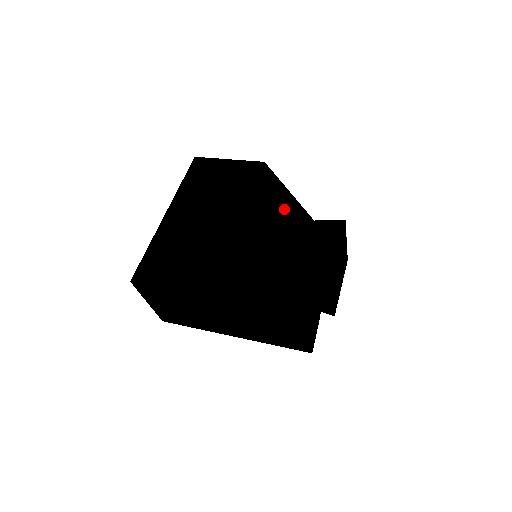
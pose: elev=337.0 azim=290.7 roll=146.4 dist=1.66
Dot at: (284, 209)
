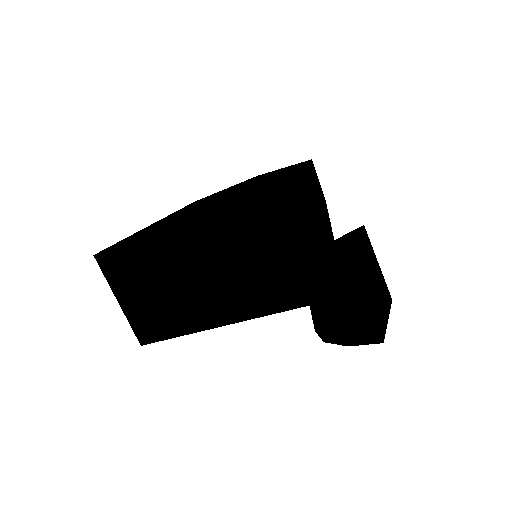
Dot at: occluded
